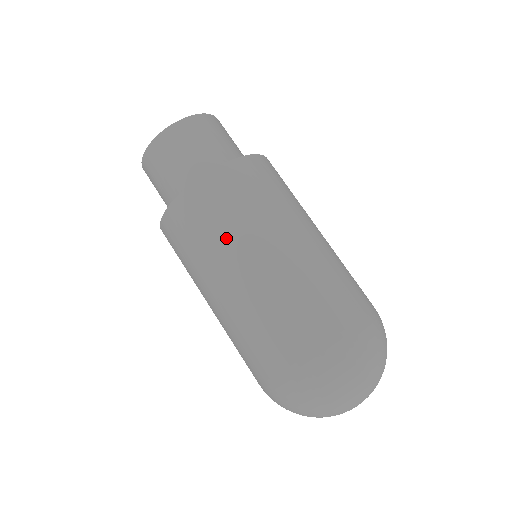
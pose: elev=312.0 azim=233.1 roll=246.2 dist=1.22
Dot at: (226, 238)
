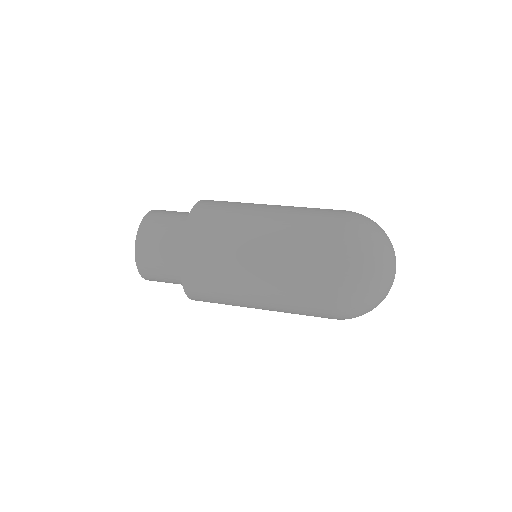
Dot at: (230, 296)
